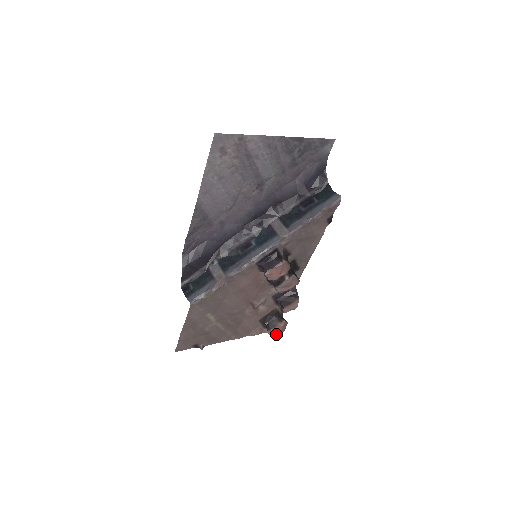
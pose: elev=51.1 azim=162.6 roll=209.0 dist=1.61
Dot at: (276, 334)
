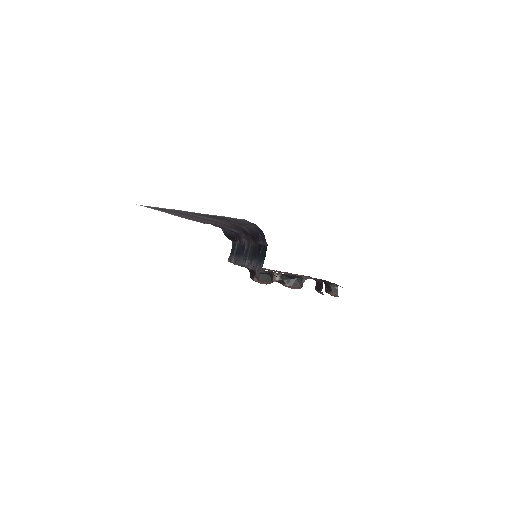
Dot at: occluded
